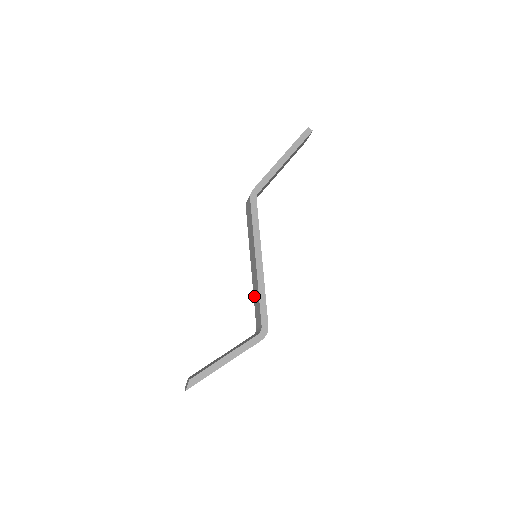
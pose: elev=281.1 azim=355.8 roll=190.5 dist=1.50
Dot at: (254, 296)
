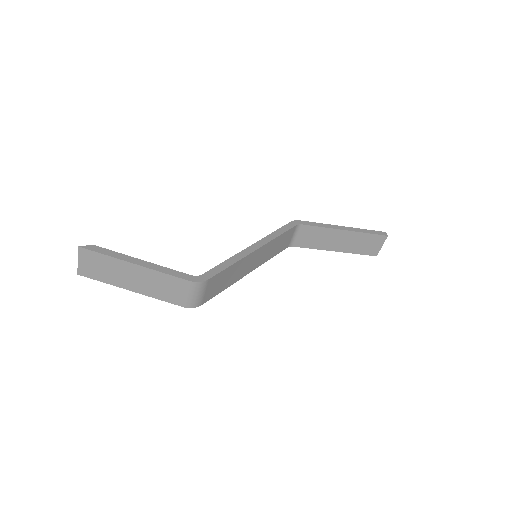
Dot at: occluded
